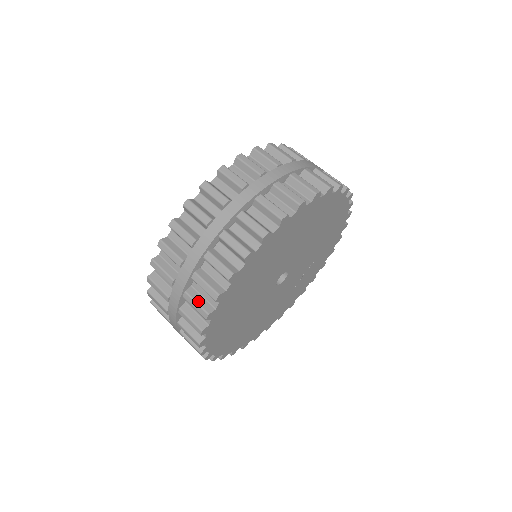
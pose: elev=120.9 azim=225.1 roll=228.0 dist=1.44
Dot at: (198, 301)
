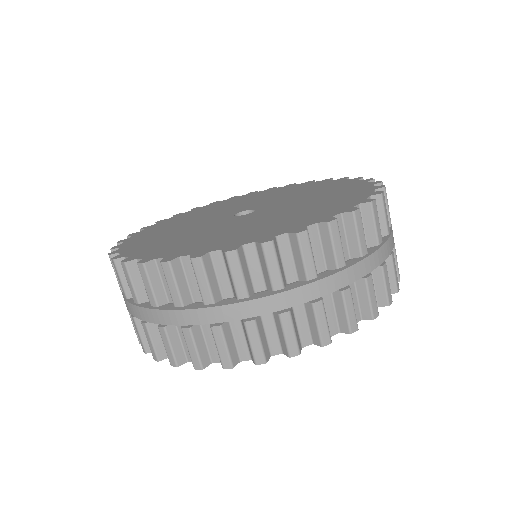
Dot at: occluded
